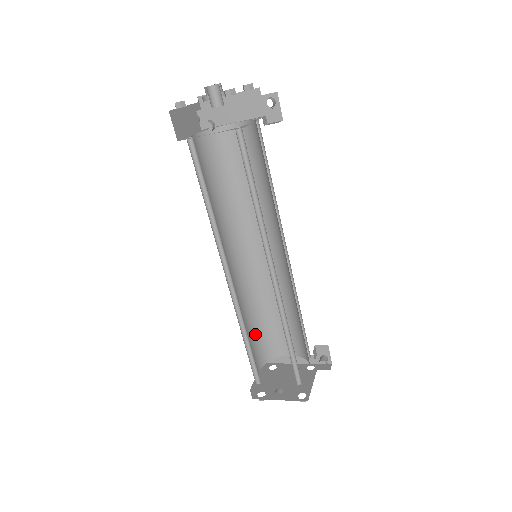
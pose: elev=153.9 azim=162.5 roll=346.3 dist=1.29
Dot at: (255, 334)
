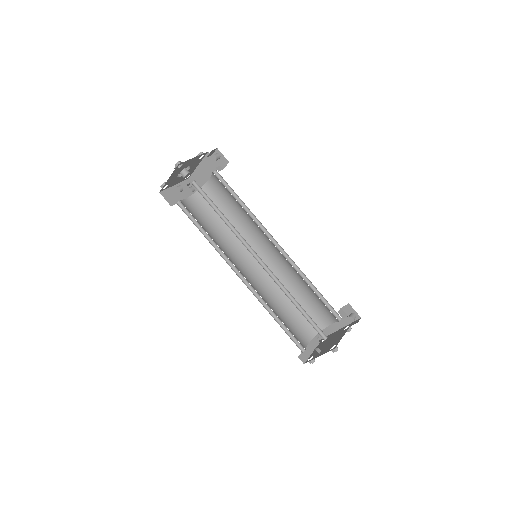
Dot at: (293, 315)
